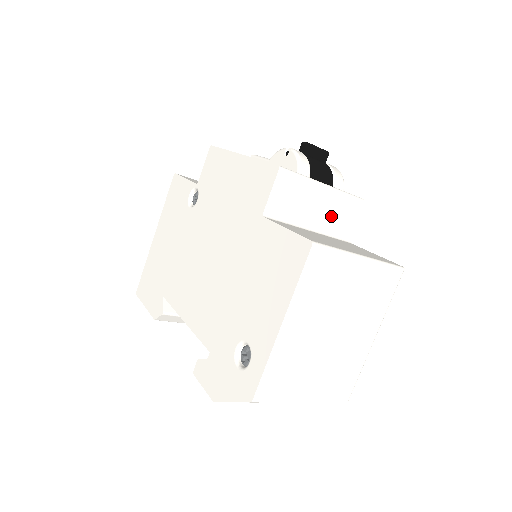
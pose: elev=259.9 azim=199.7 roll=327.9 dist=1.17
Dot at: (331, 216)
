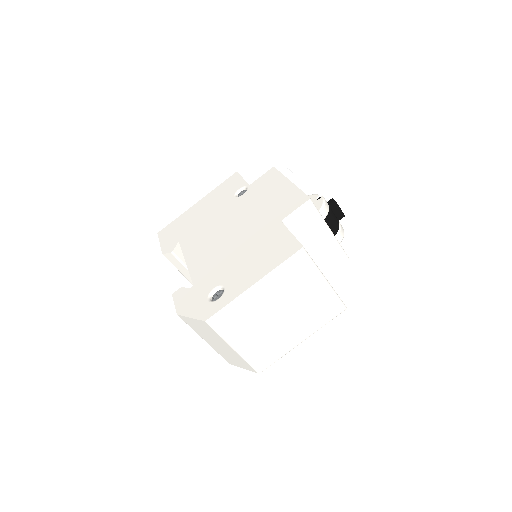
Dot at: (322, 252)
